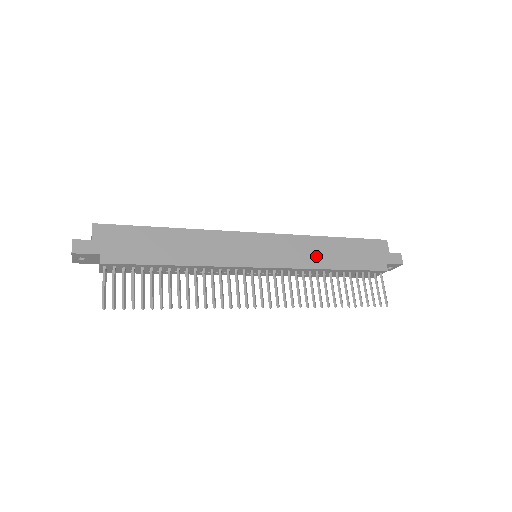
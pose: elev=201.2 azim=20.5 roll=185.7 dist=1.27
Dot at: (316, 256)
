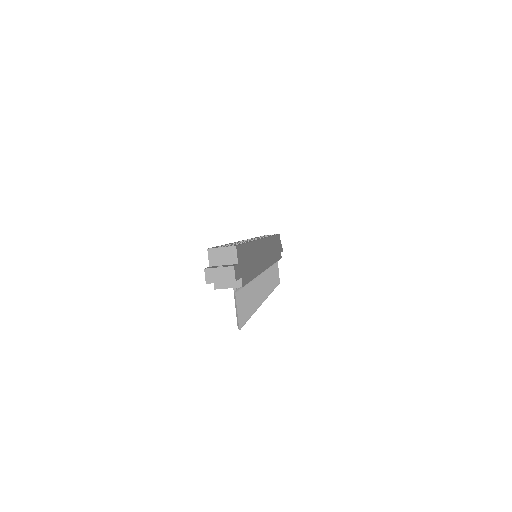
Dot at: (273, 253)
